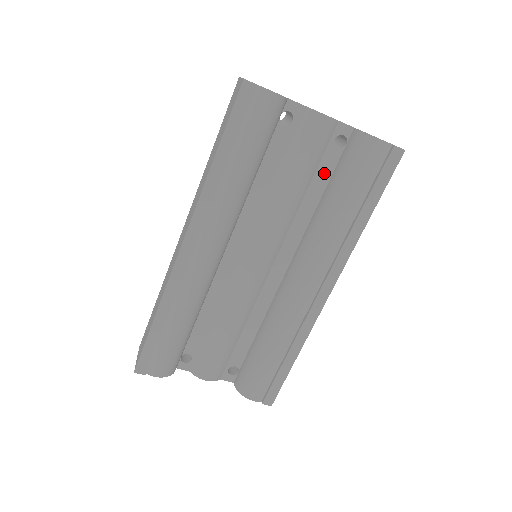
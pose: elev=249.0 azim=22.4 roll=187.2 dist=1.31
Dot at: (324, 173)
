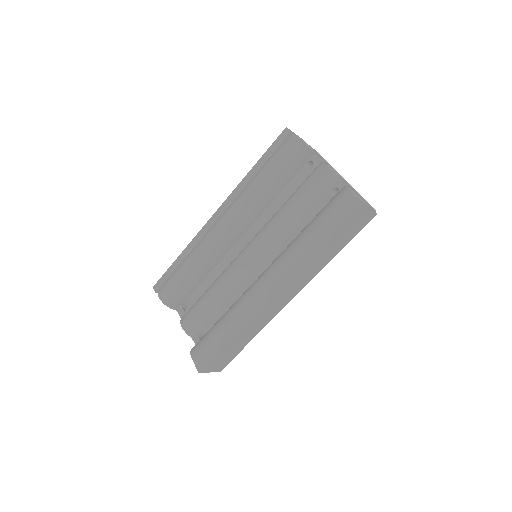
Dot at: (316, 211)
